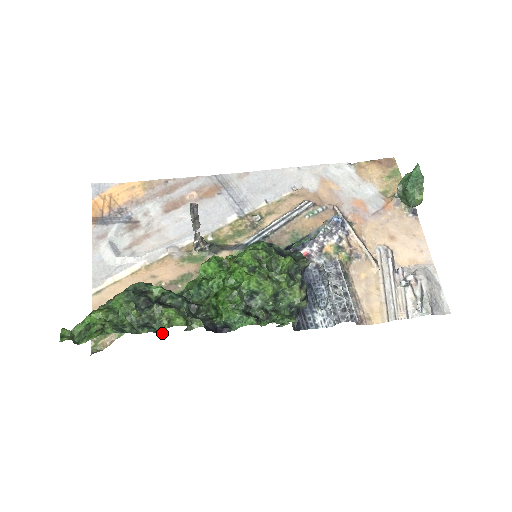
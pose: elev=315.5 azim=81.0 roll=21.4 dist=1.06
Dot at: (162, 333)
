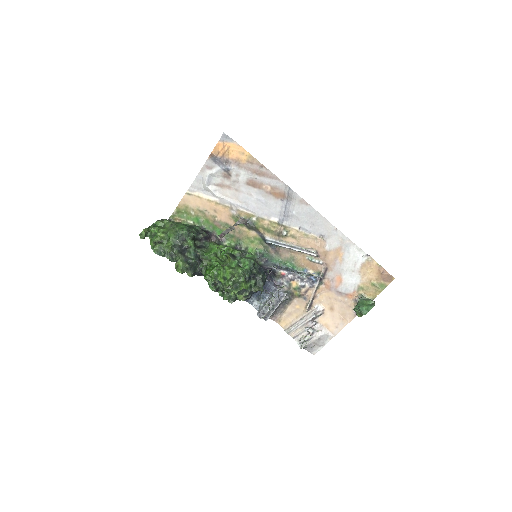
Dot at: occluded
